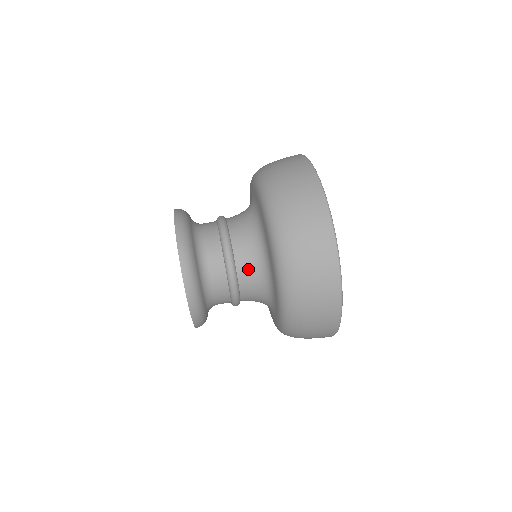
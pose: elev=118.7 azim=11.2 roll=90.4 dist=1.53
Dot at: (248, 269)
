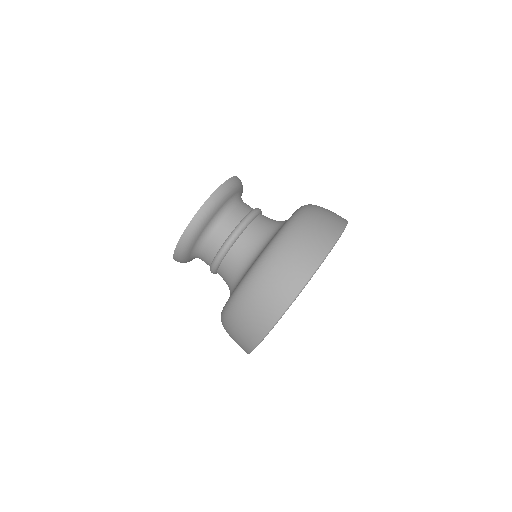
Dot at: (248, 242)
